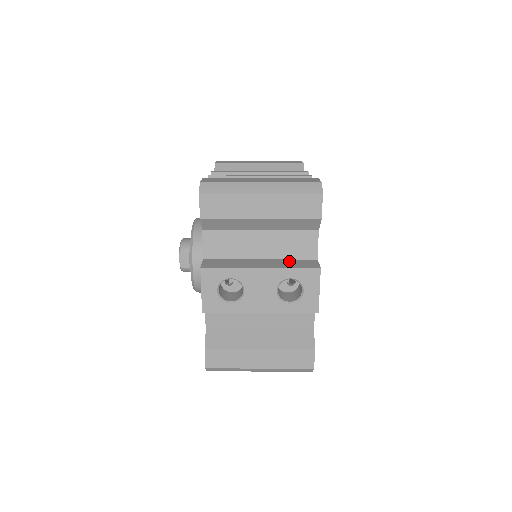
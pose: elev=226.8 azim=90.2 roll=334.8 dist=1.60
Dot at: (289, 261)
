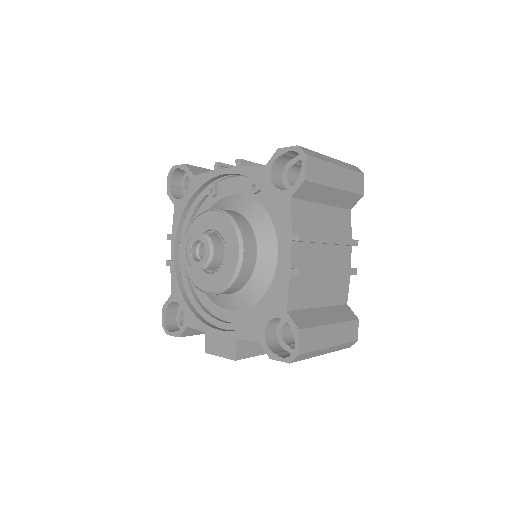
Dot at: occluded
